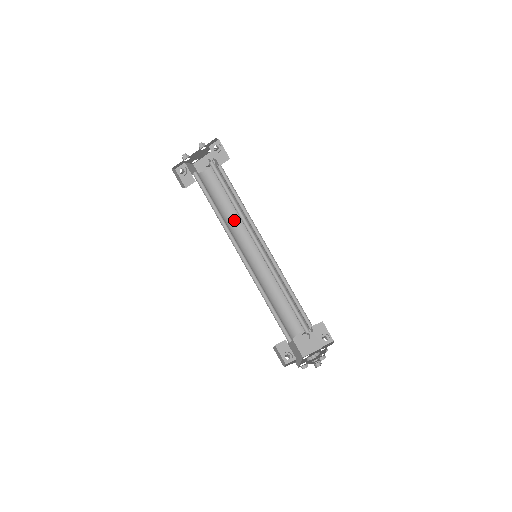
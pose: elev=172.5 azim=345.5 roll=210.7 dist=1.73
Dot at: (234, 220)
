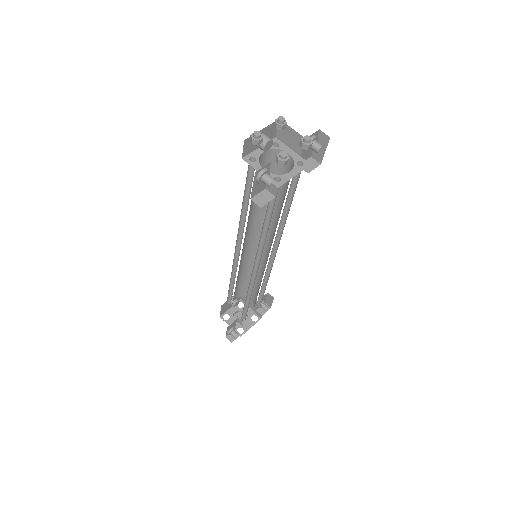
Dot at: (249, 217)
